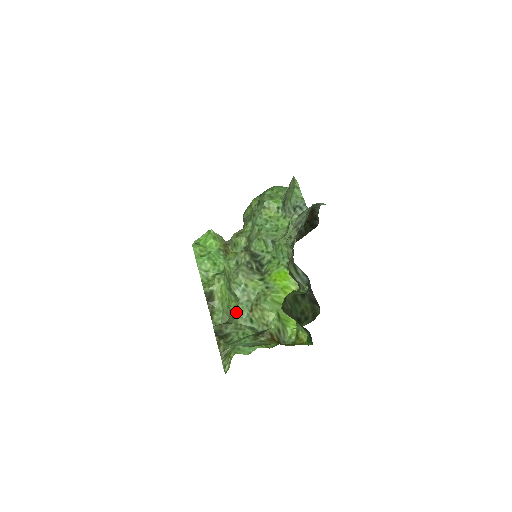
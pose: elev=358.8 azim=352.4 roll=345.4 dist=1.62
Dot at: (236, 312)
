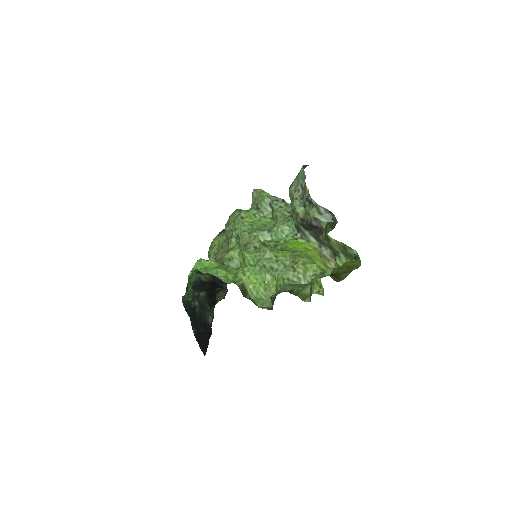
Dot at: (281, 279)
